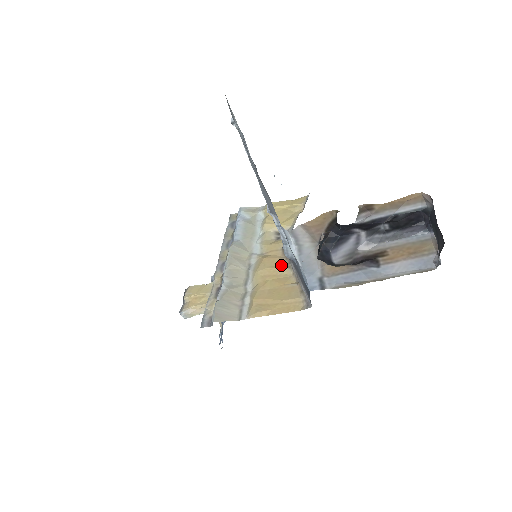
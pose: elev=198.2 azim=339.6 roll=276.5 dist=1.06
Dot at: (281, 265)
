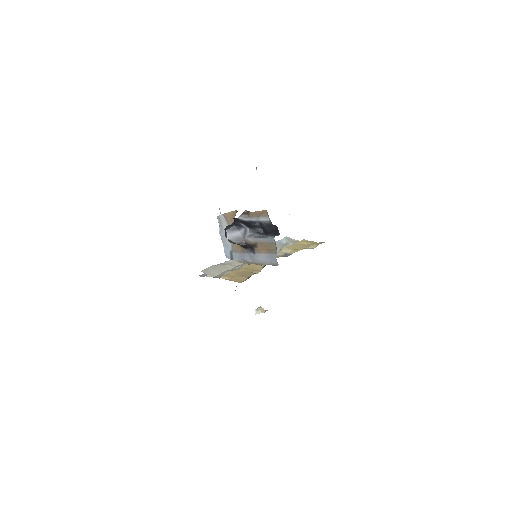
Dot at: (262, 265)
